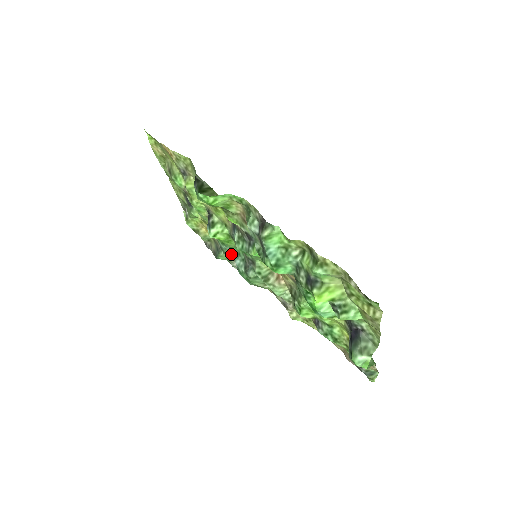
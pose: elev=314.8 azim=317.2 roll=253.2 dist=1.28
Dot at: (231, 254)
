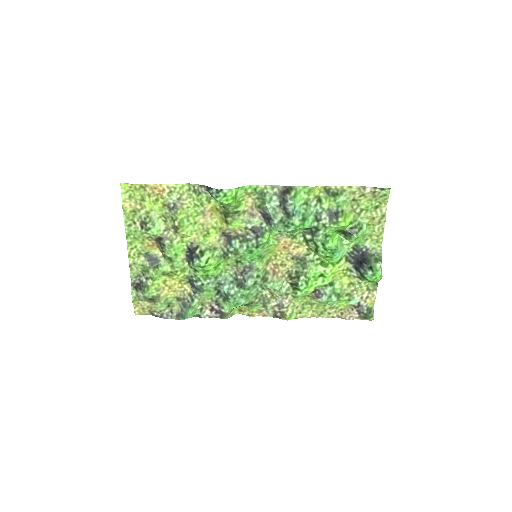
Dot at: (214, 287)
